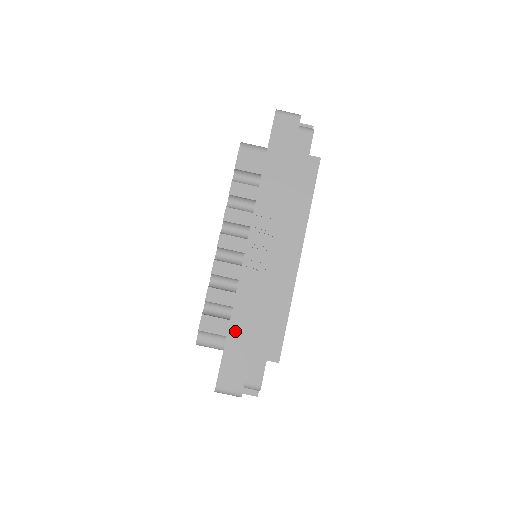
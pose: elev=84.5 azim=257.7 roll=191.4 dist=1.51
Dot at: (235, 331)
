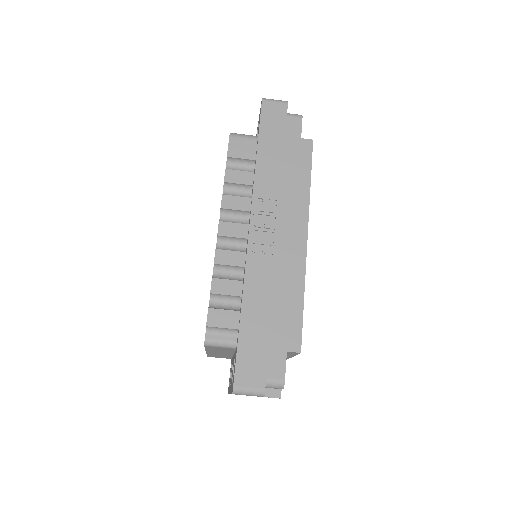
Dot at: (248, 320)
